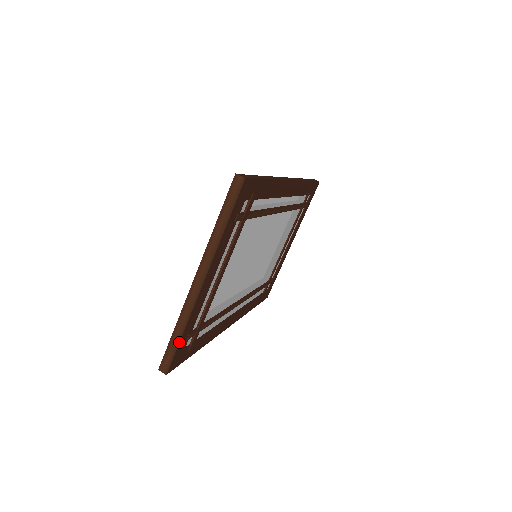
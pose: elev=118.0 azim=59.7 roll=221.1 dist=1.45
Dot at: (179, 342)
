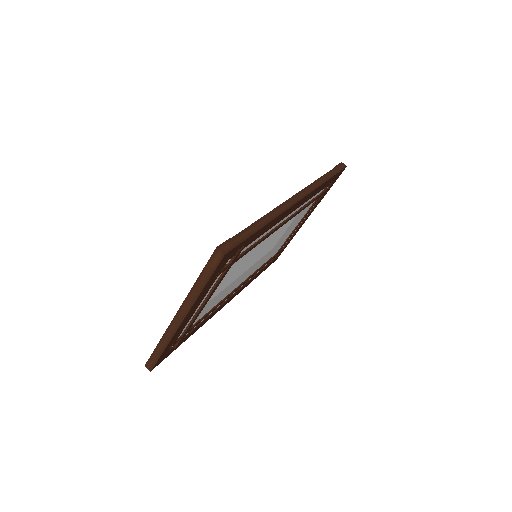
Dot at: (161, 354)
